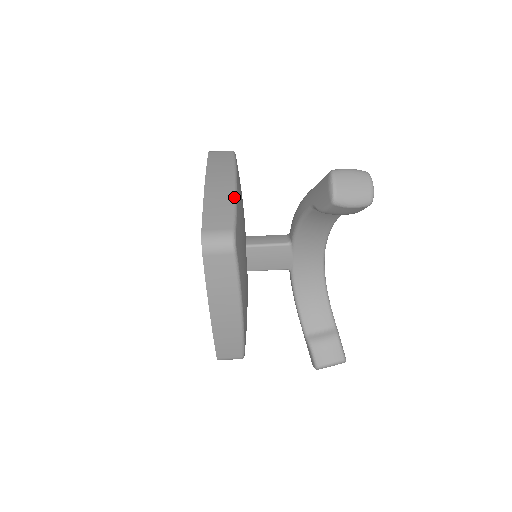
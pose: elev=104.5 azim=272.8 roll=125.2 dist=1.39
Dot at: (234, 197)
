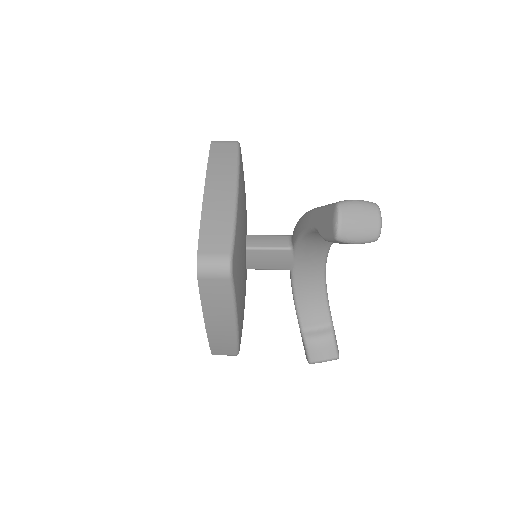
Dot at: (234, 211)
